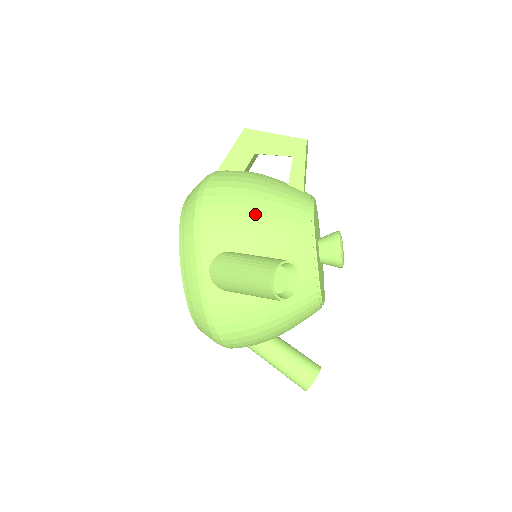
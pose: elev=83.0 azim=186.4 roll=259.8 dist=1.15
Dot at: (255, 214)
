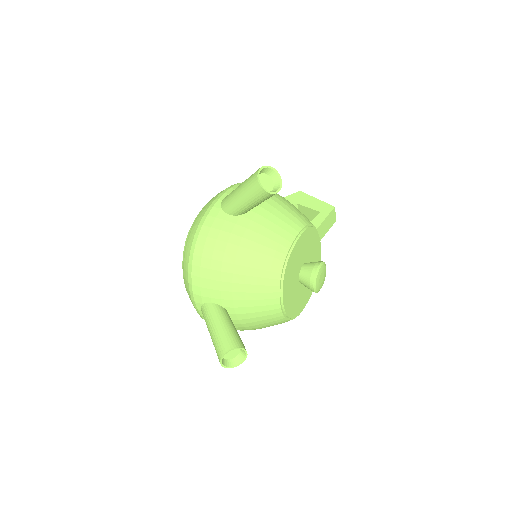
Dot at: (275, 196)
